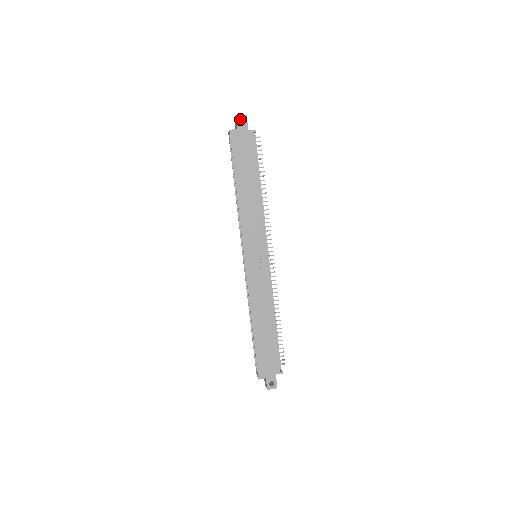
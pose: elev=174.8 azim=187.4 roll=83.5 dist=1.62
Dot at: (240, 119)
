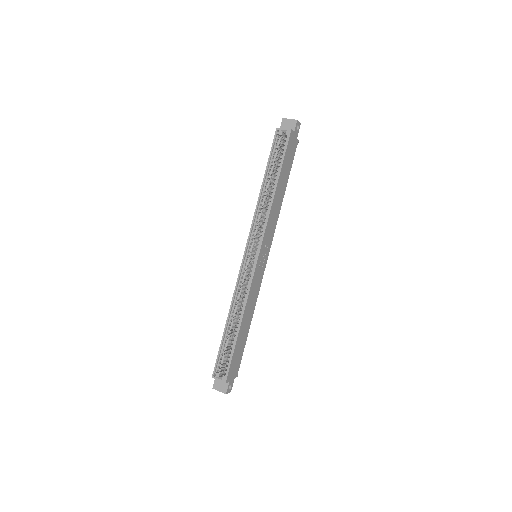
Dot at: (294, 123)
